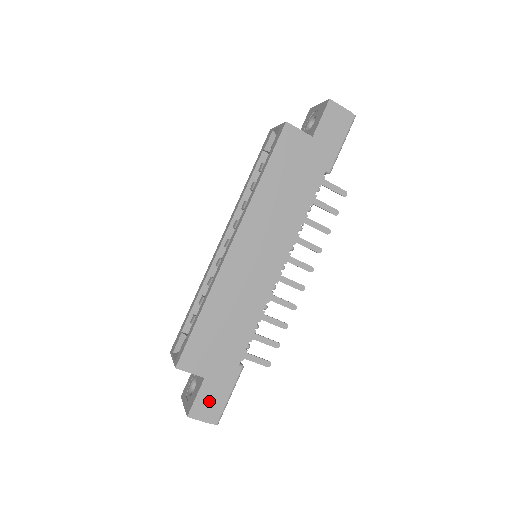
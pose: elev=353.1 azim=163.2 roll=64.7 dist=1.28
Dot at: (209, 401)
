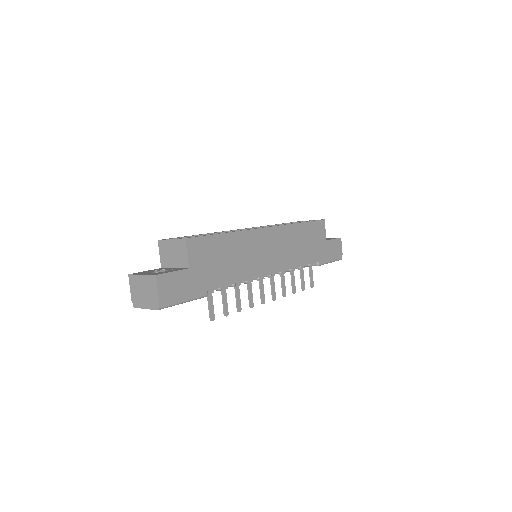
Dot at: (175, 286)
